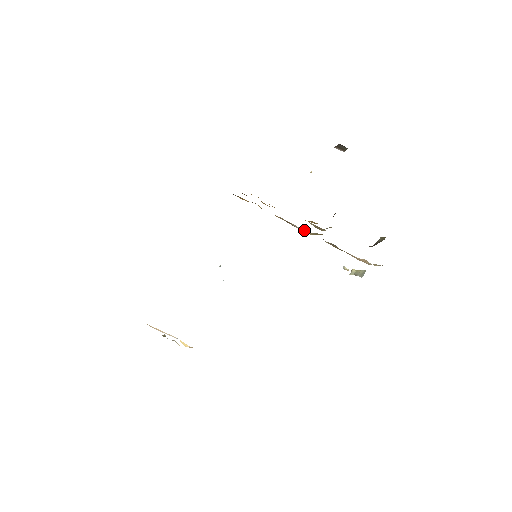
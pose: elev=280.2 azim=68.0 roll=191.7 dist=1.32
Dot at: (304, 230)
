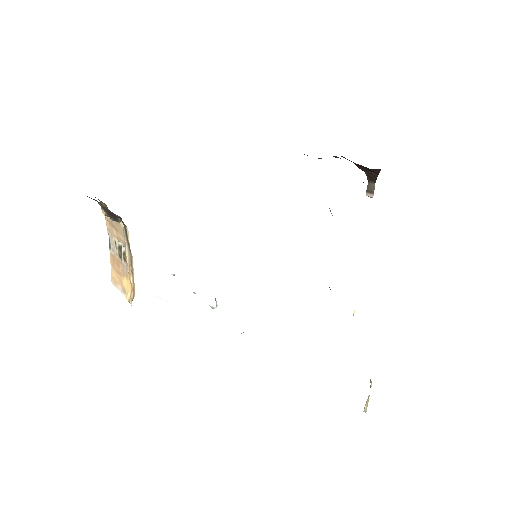
Dot at: occluded
